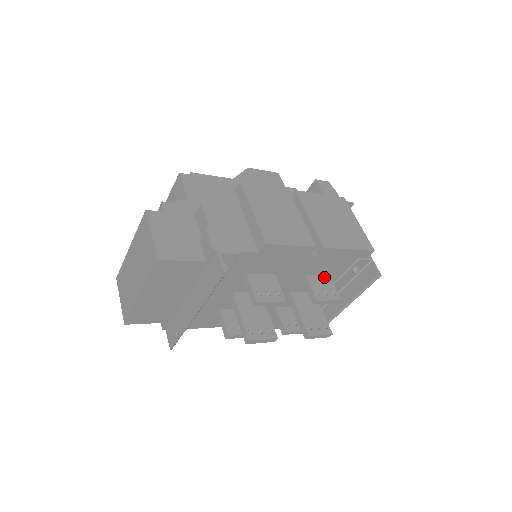
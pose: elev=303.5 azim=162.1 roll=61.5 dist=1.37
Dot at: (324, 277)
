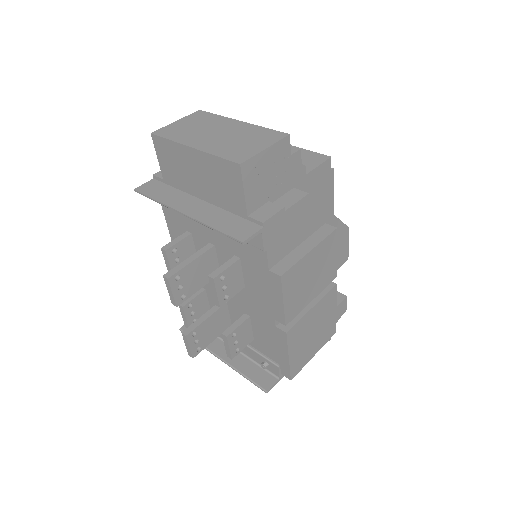
Dot at: (251, 335)
